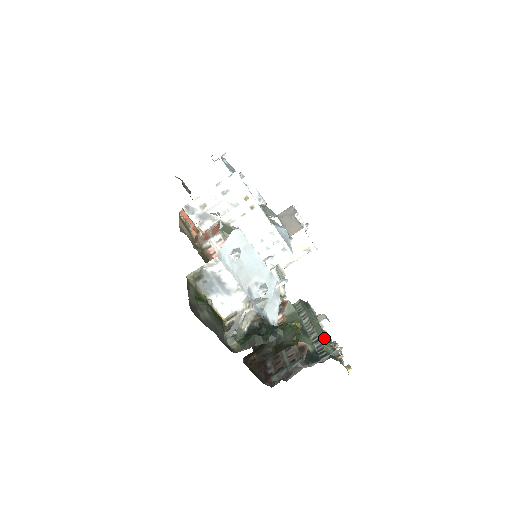
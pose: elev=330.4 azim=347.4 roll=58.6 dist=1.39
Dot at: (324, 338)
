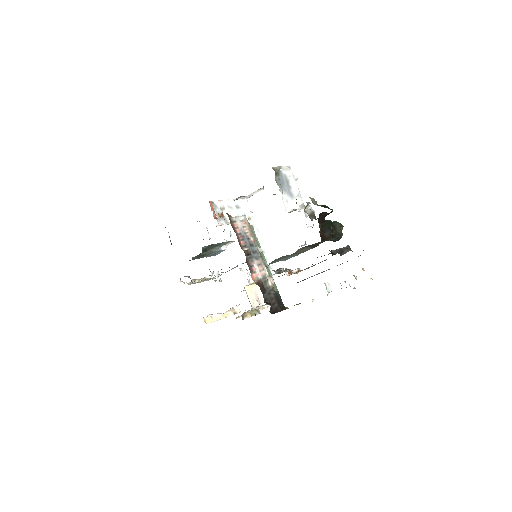
Dot at: occluded
